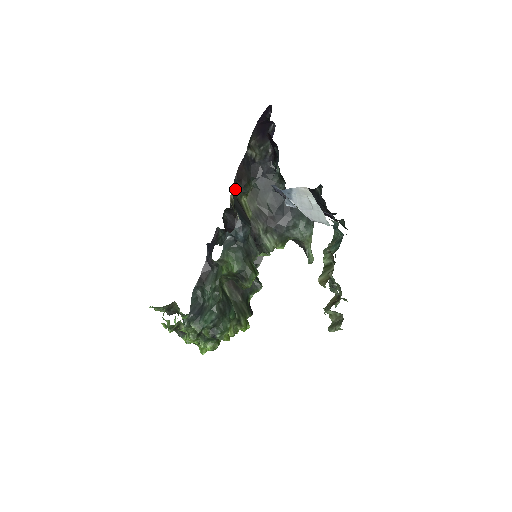
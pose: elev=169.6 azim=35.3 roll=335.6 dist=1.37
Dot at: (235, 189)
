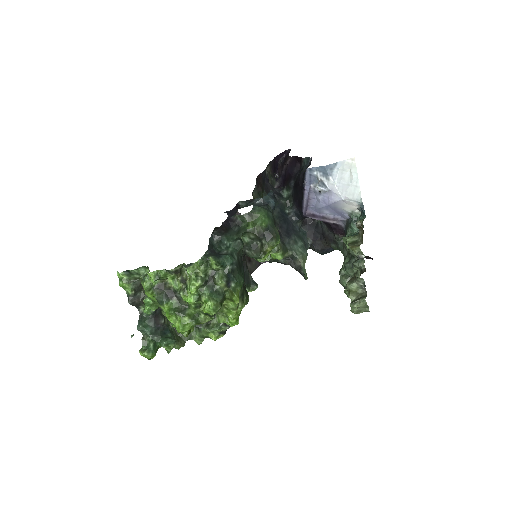
Dot at: occluded
